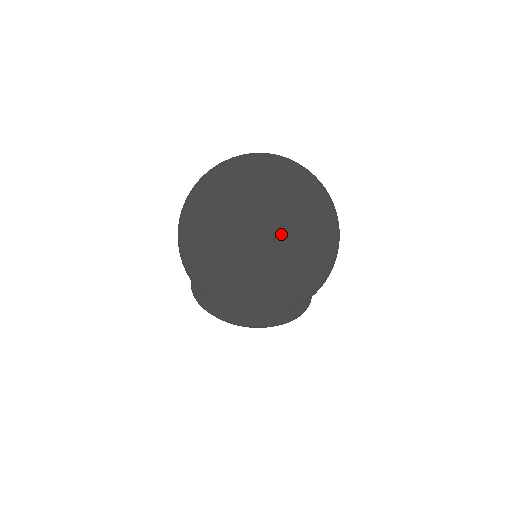
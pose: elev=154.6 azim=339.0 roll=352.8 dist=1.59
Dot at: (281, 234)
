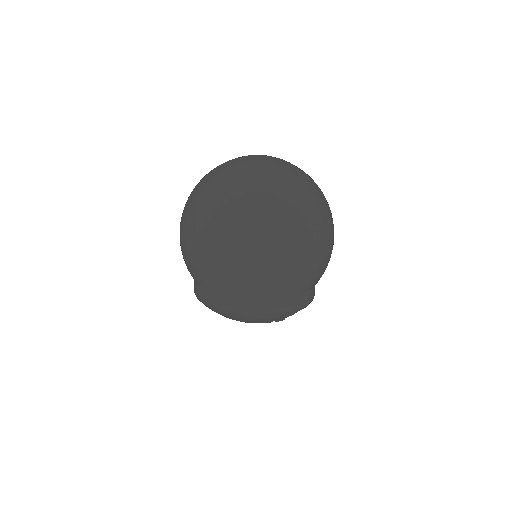
Dot at: (254, 204)
